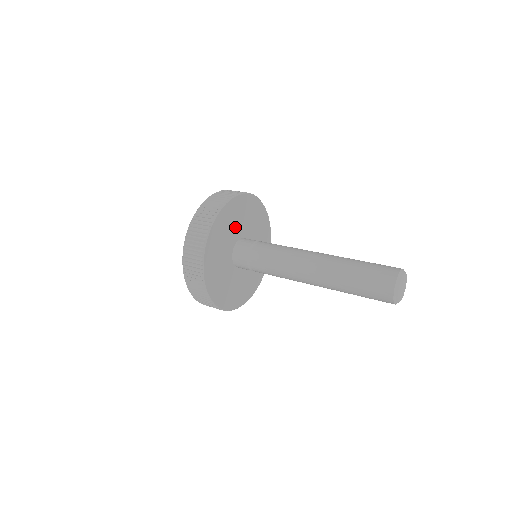
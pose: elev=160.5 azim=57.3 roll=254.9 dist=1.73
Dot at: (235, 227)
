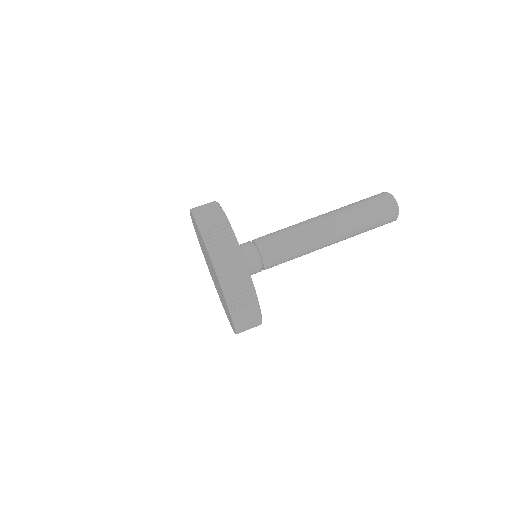
Dot at: occluded
